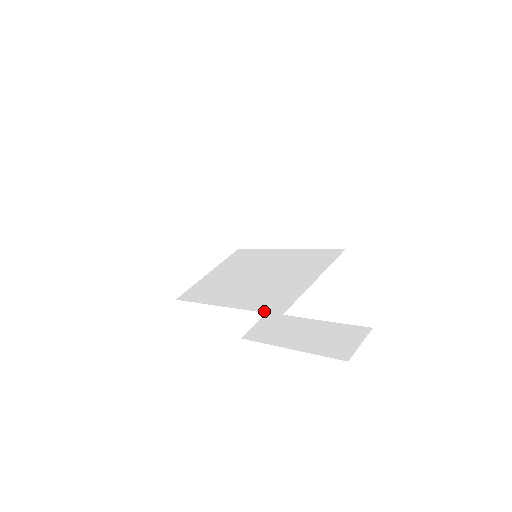
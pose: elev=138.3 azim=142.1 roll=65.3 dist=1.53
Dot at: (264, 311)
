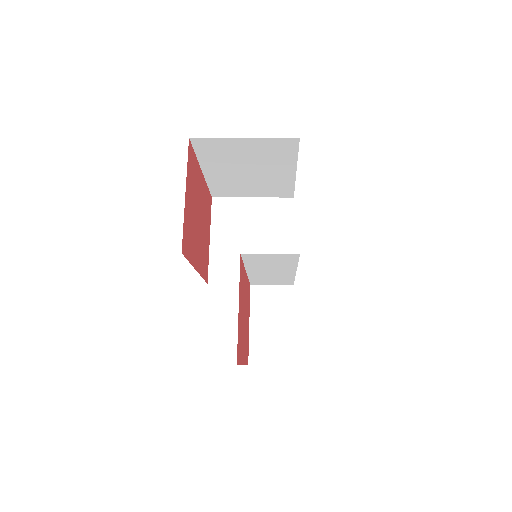
Dot at: occluded
